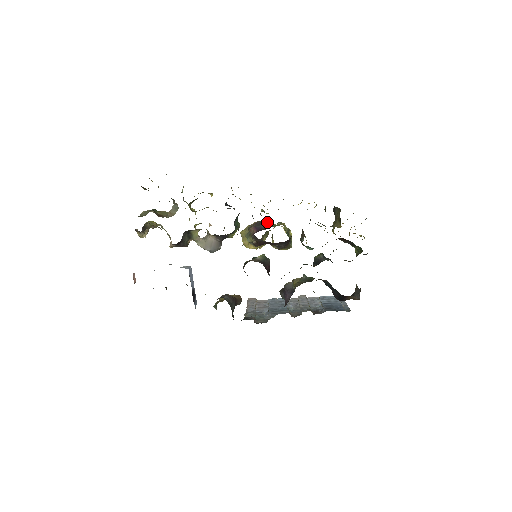
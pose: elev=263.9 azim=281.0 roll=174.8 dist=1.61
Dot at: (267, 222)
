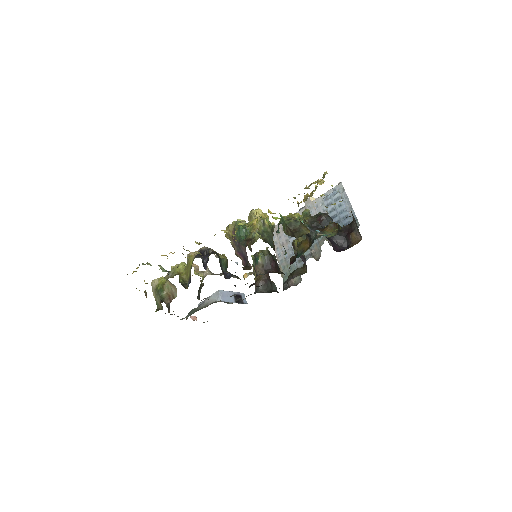
Dot at: (244, 247)
